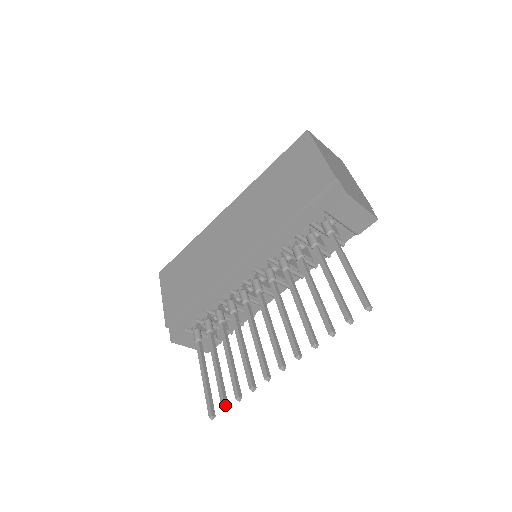
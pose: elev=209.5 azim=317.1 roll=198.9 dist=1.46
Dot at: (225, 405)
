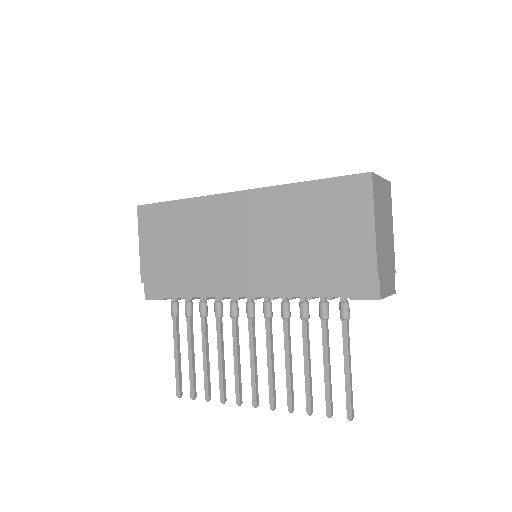
Dot at: (194, 397)
